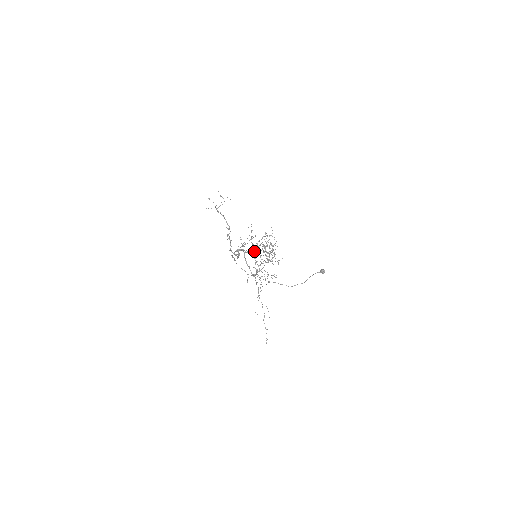
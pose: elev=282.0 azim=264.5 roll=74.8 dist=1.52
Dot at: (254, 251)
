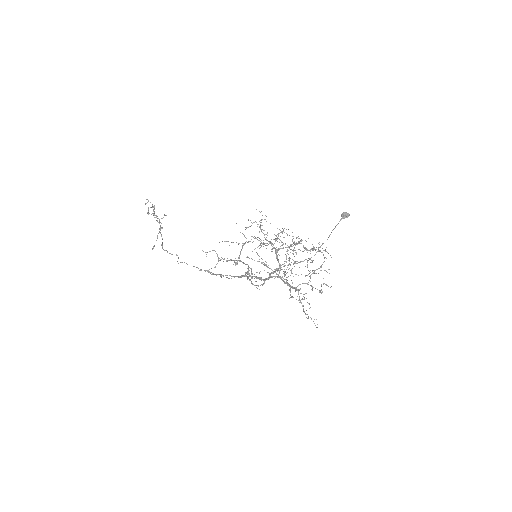
Dot at: occluded
